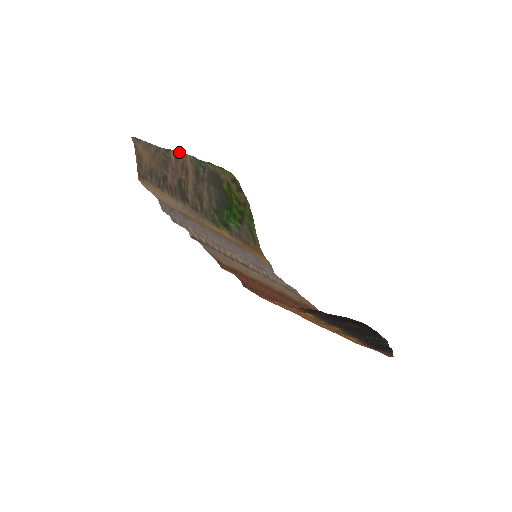
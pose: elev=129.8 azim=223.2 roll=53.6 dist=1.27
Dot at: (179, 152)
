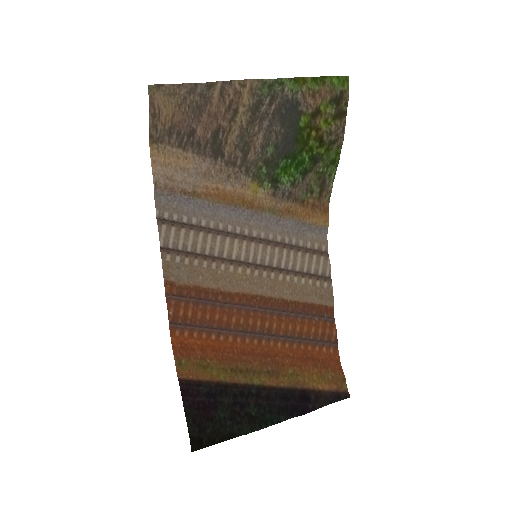
Dot at: (232, 81)
